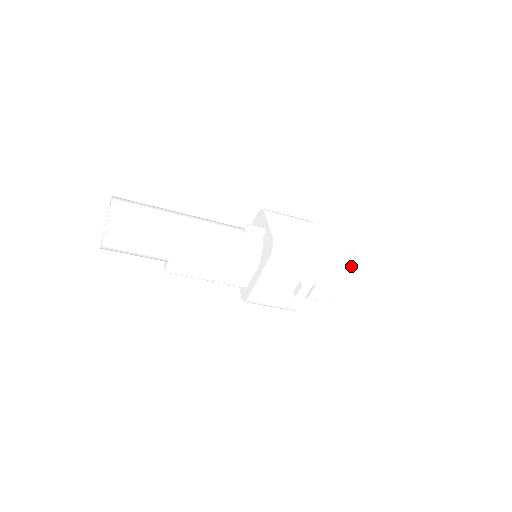
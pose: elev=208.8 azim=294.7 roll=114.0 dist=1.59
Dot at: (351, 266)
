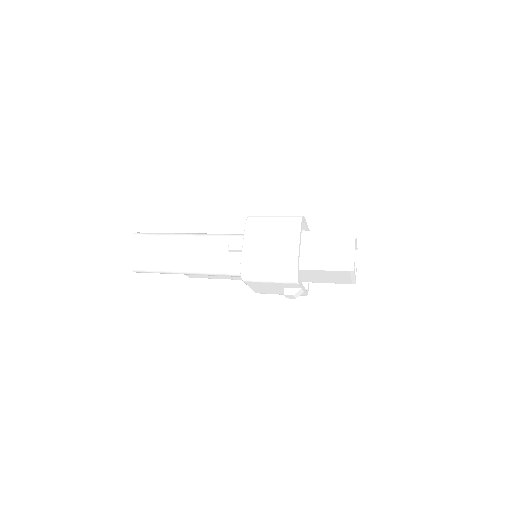
Dot at: (338, 268)
